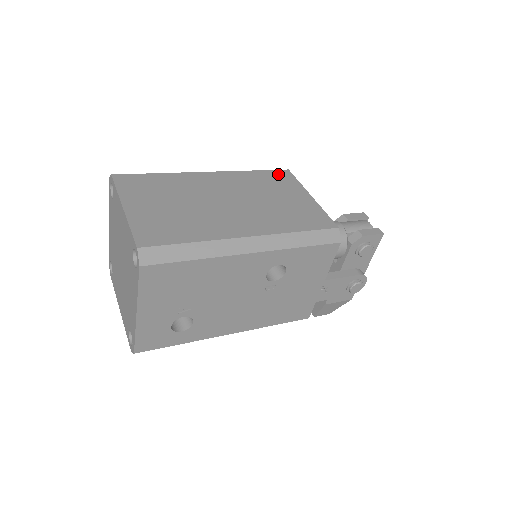
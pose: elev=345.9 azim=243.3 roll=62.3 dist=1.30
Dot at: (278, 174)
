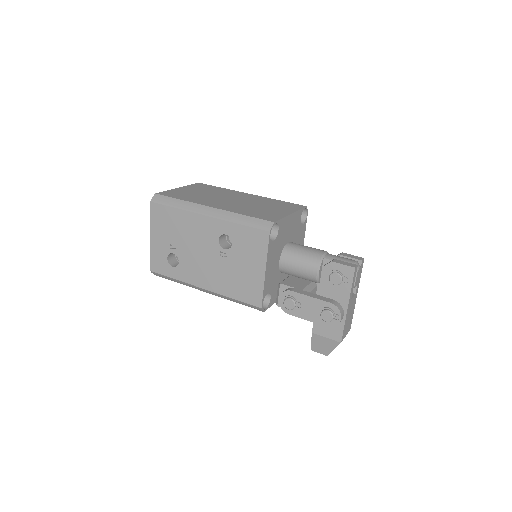
Dot at: (293, 205)
